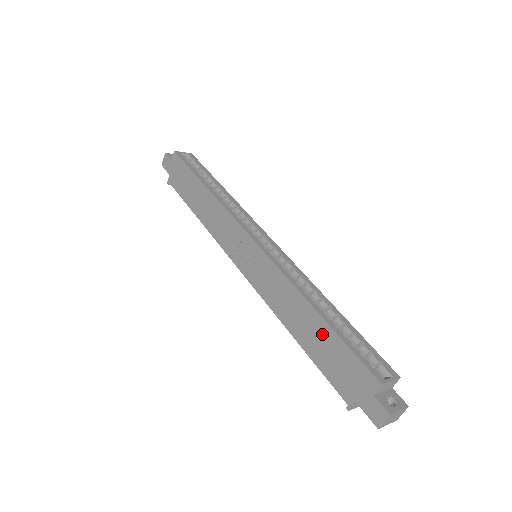
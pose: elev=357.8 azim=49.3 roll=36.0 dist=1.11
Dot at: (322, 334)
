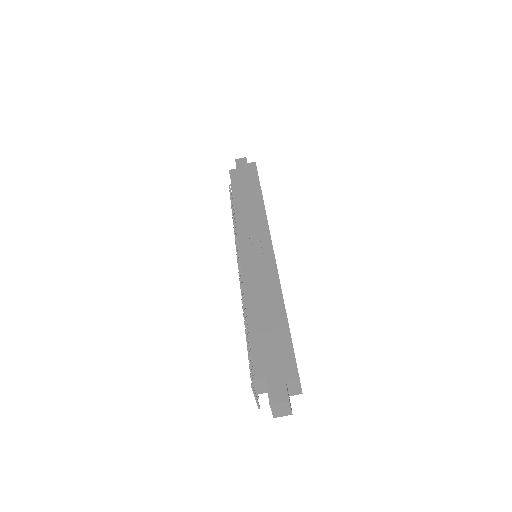
Dot at: (277, 325)
